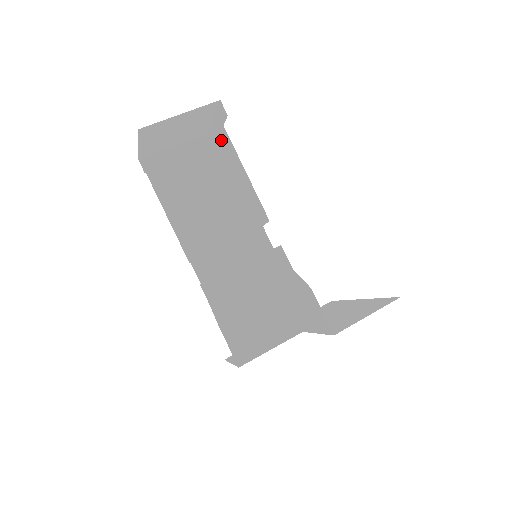
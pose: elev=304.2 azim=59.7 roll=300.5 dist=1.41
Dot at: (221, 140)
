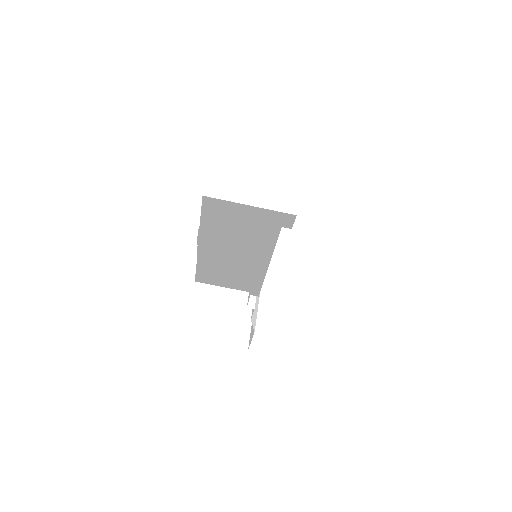
Dot at: (281, 215)
